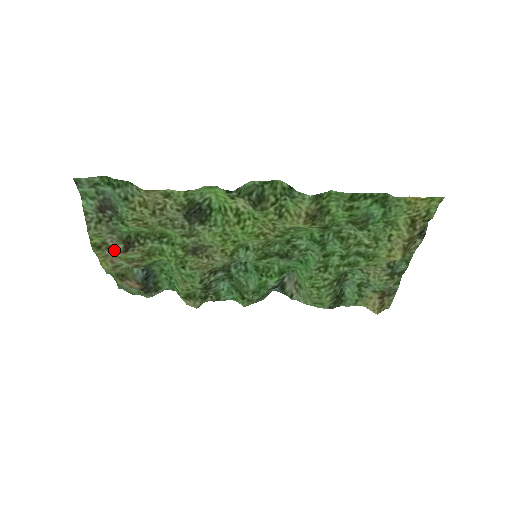
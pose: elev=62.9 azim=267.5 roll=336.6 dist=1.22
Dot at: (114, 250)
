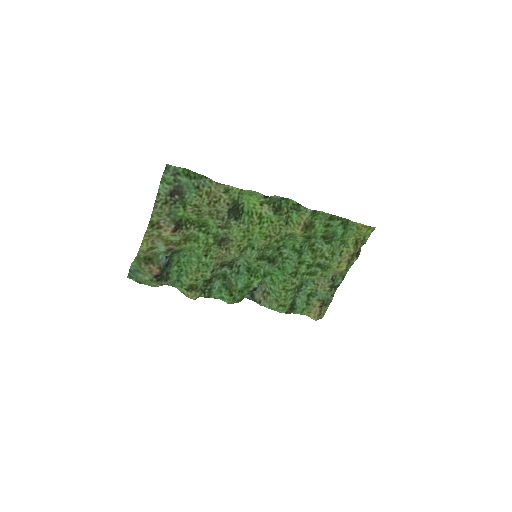
Dot at: (166, 229)
